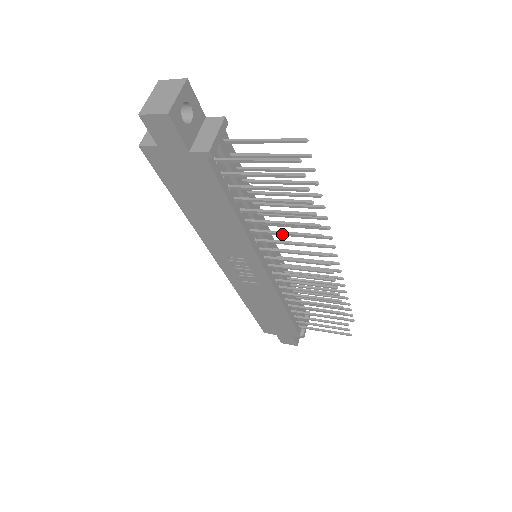
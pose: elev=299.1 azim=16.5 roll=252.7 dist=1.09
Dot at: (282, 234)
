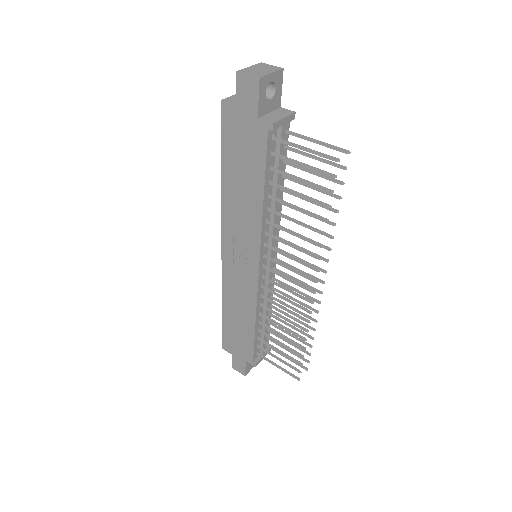
Dot at: (291, 233)
